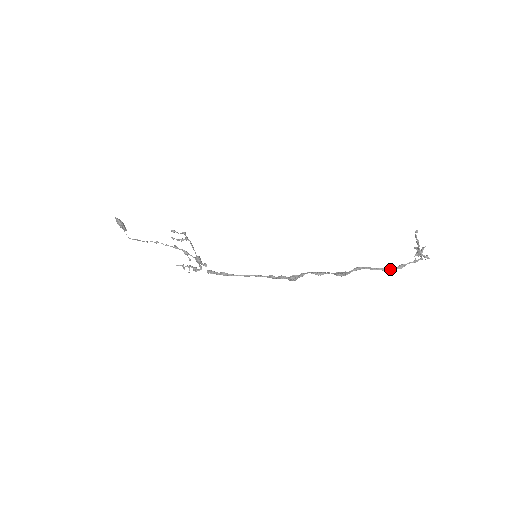
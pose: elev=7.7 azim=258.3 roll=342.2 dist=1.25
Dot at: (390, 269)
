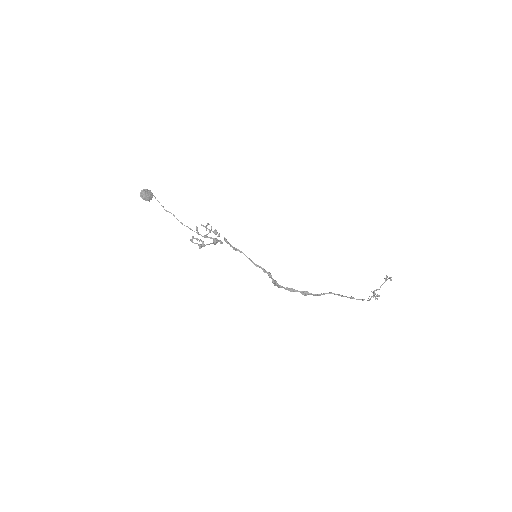
Dot at: (343, 296)
